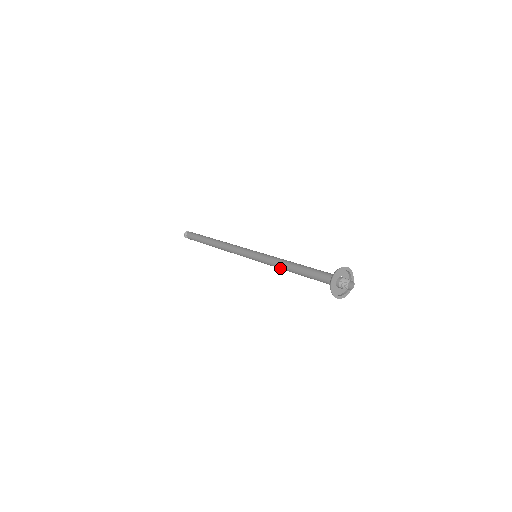
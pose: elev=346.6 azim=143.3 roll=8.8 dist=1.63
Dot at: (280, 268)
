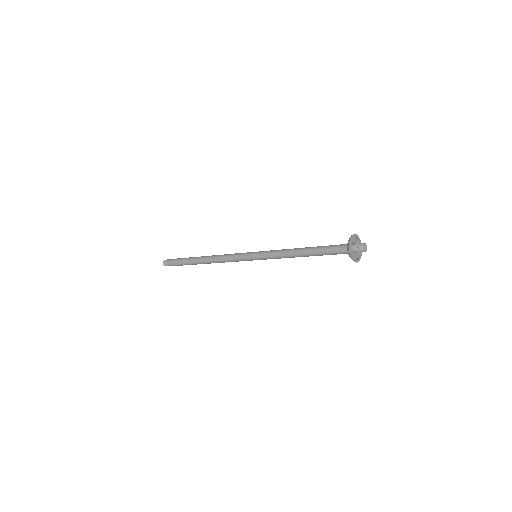
Dot at: (286, 252)
